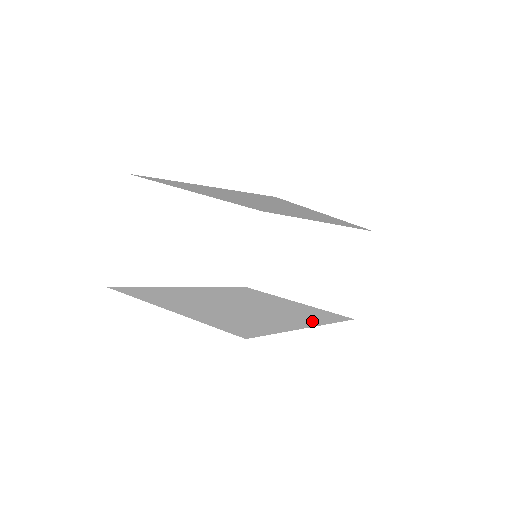
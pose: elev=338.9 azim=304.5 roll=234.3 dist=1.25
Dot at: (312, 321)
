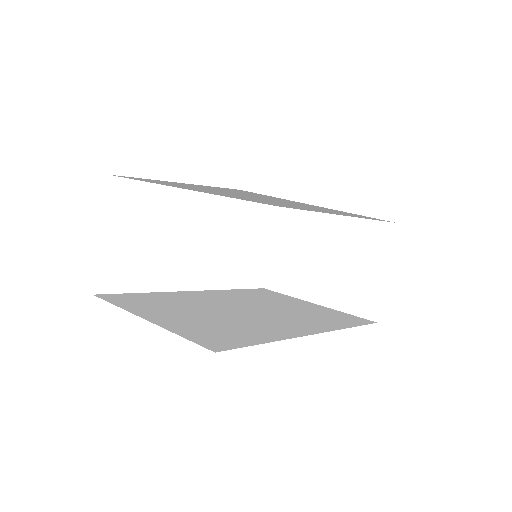
Dot at: (319, 327)
